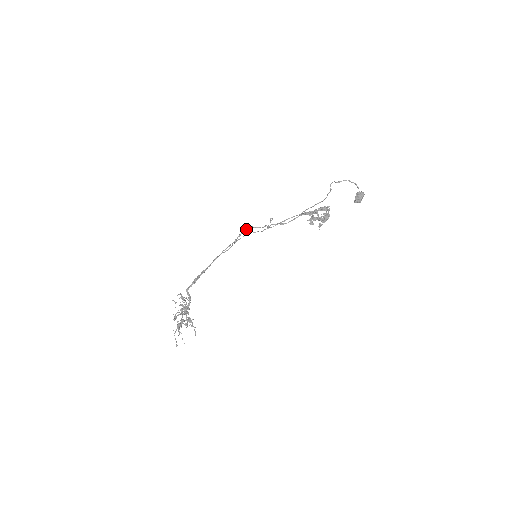
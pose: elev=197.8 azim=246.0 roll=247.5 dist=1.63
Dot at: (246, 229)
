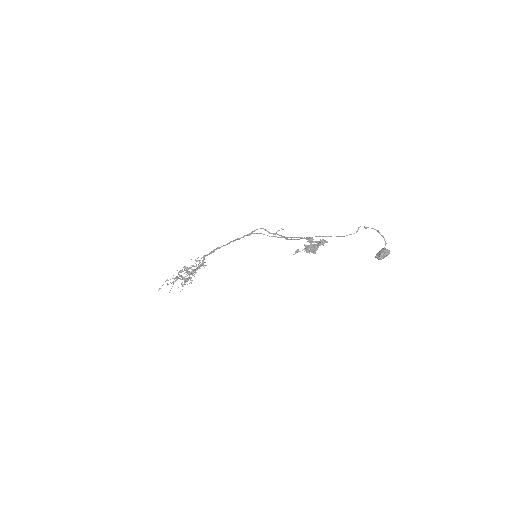
Dot at: occluded
